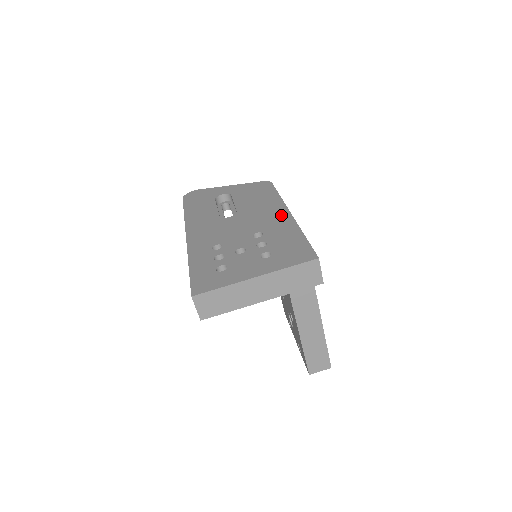
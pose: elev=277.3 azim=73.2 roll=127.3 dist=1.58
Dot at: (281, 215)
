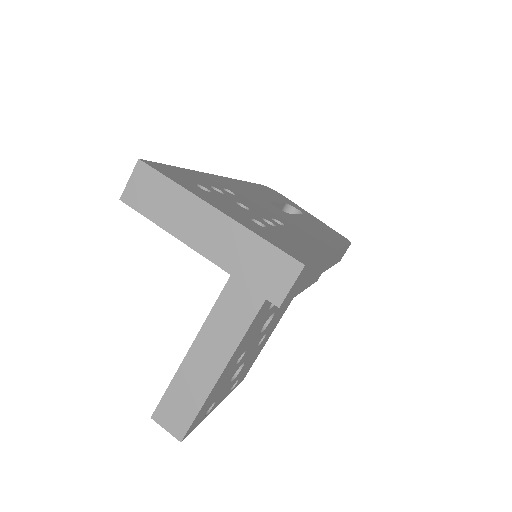
Dot at: occluded
